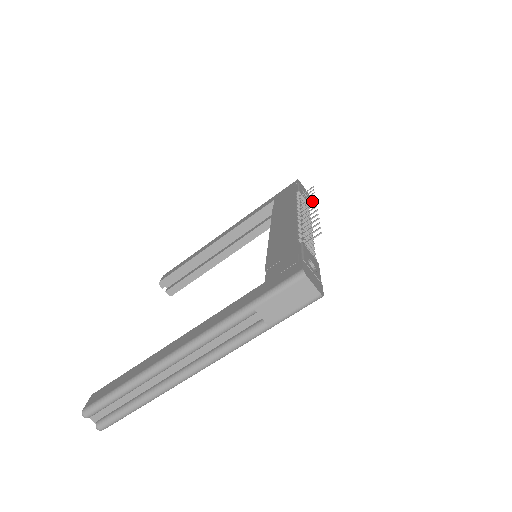
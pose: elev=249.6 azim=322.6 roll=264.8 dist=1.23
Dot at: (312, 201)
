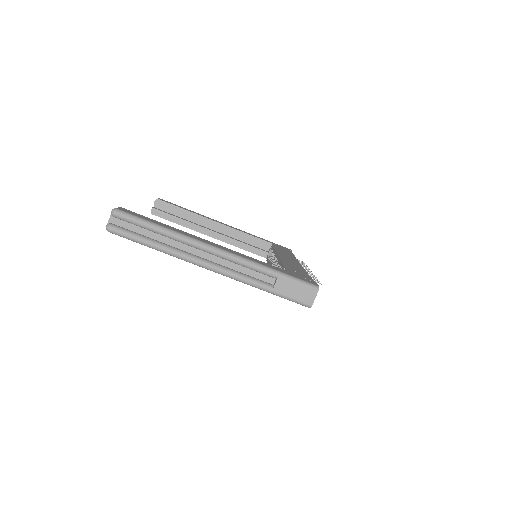
Dot at: occluded
